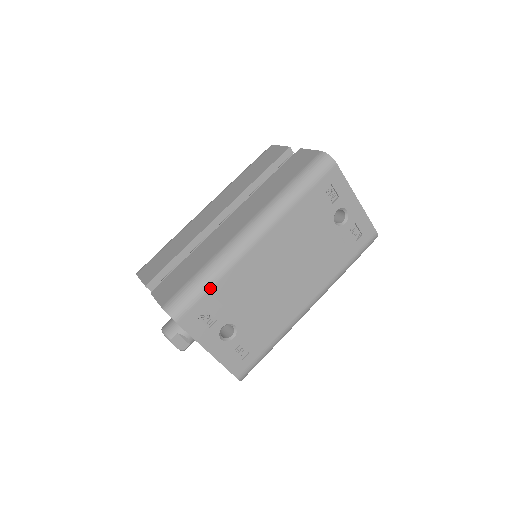
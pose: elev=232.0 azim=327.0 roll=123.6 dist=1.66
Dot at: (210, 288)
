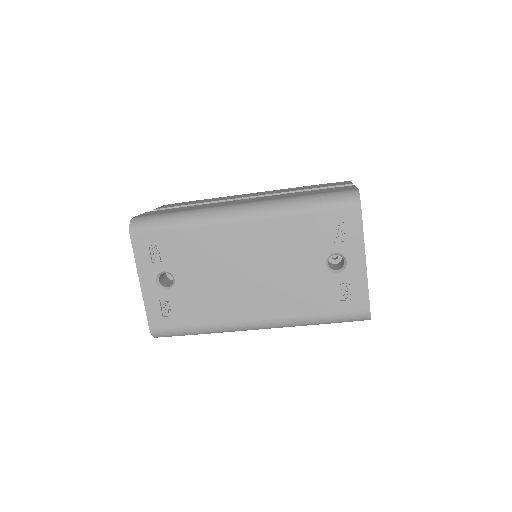
Dot at: (173, 228)
